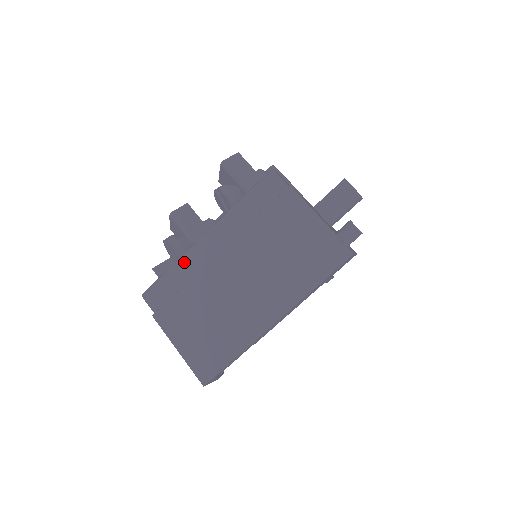
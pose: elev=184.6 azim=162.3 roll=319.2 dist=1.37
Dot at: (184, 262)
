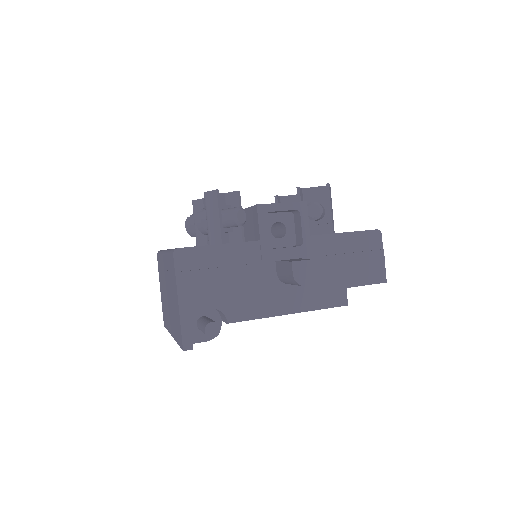
Dot at: (161, 256)
